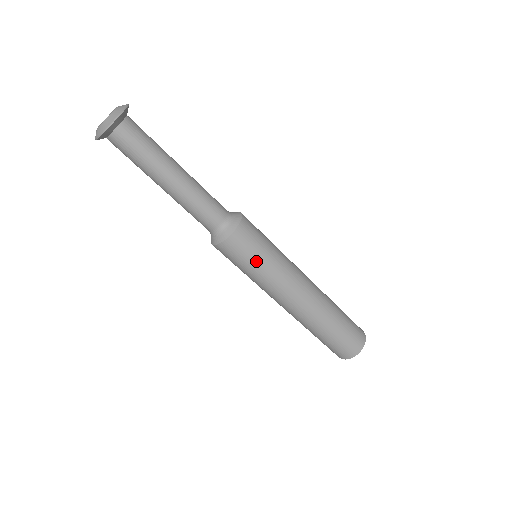
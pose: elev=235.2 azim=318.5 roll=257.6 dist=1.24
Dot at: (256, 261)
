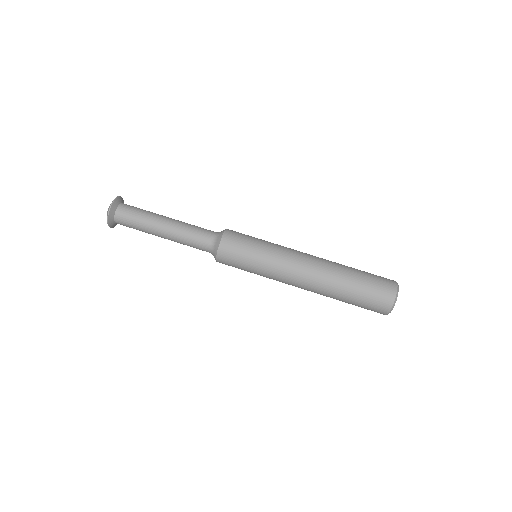
Dot at: (256, 238)
